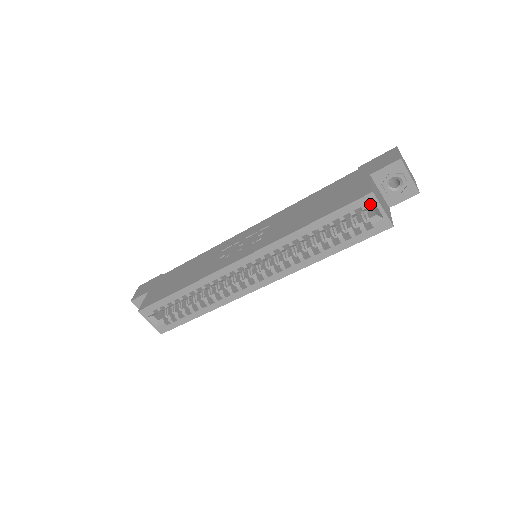
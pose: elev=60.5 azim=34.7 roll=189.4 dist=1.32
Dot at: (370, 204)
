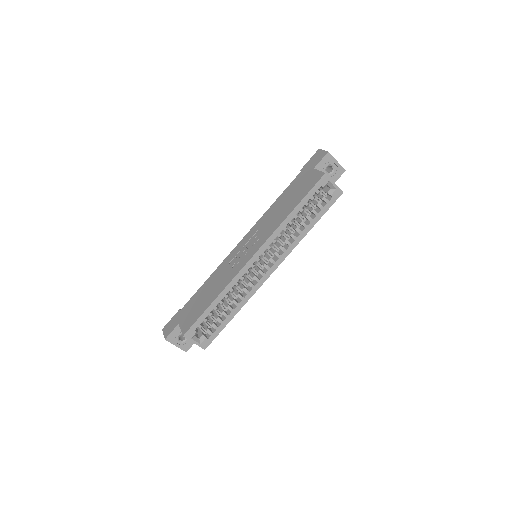
Dot at: (326, 182)
